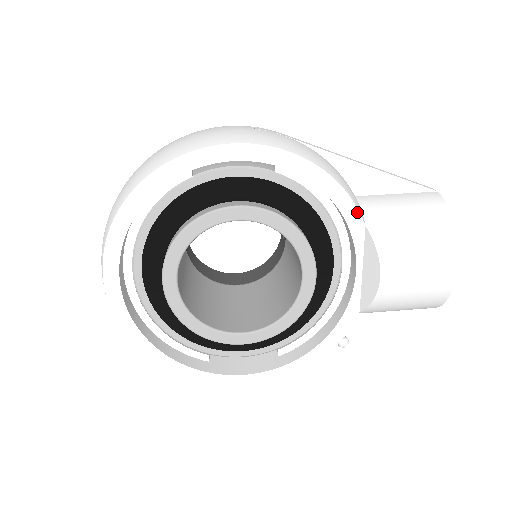
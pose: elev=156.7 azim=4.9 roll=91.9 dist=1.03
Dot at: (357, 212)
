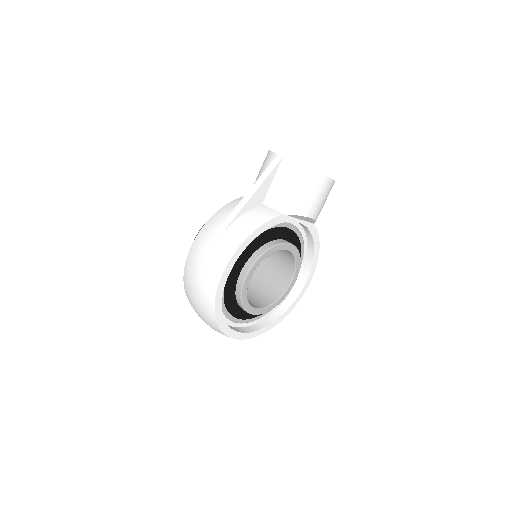
Dot at: (277, 218)
